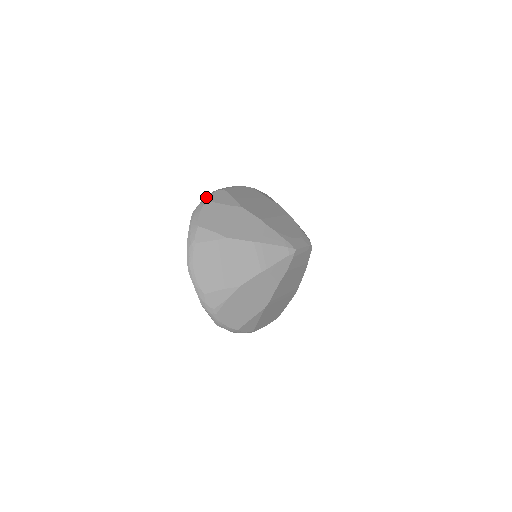
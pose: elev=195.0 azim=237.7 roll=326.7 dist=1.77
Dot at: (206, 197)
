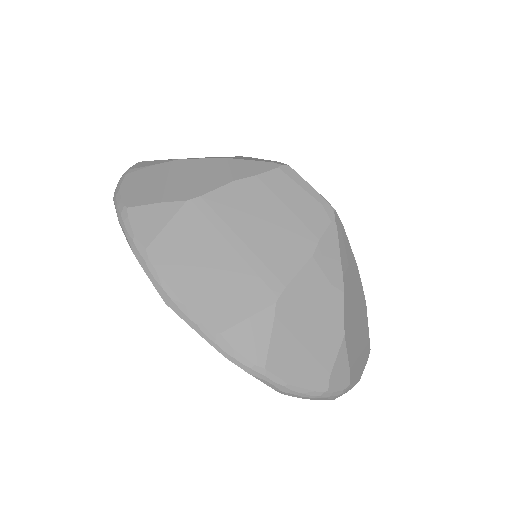
Dot at: occluded
